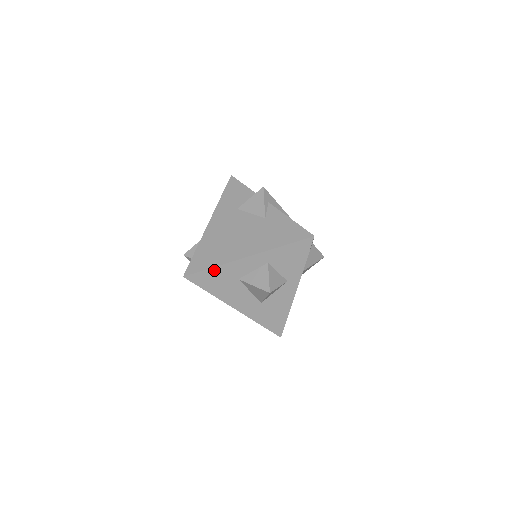
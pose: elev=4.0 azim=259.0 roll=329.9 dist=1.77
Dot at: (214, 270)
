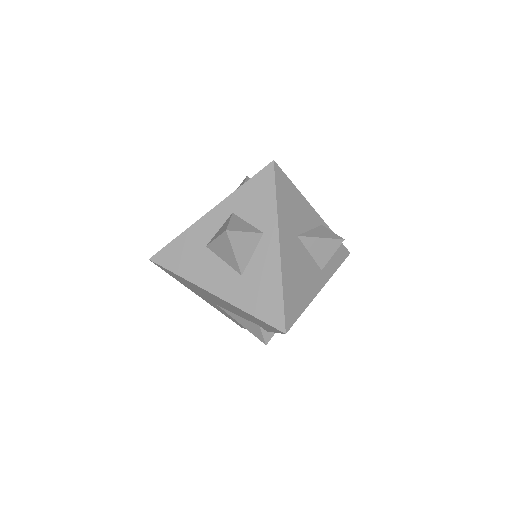
Dot at: (178, 241)
